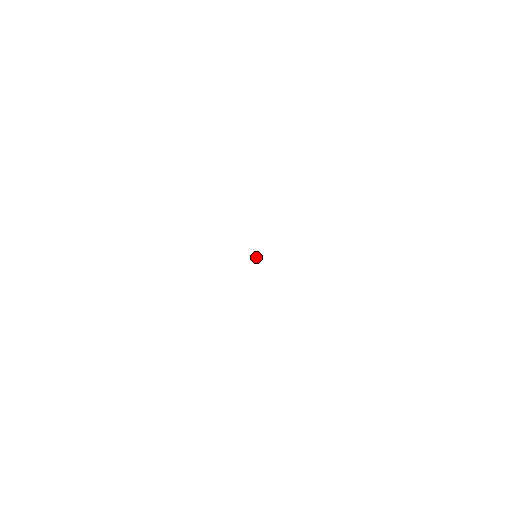
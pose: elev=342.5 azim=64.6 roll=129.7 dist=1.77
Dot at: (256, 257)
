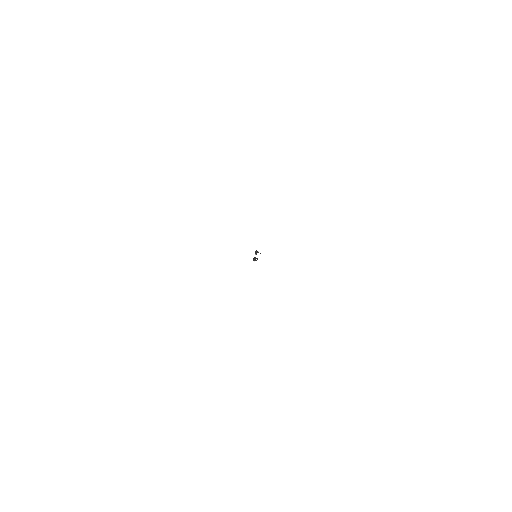
Dot at: (256, 258)
